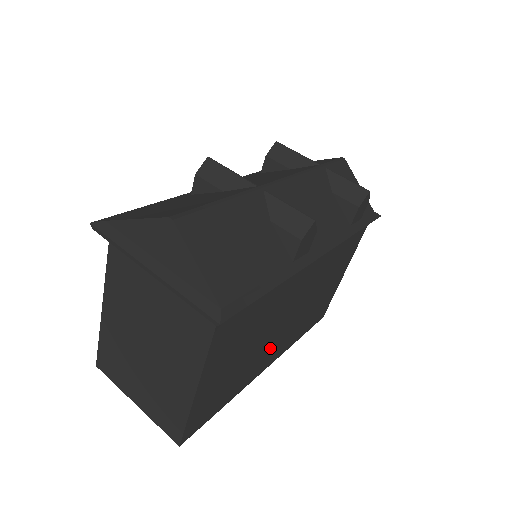
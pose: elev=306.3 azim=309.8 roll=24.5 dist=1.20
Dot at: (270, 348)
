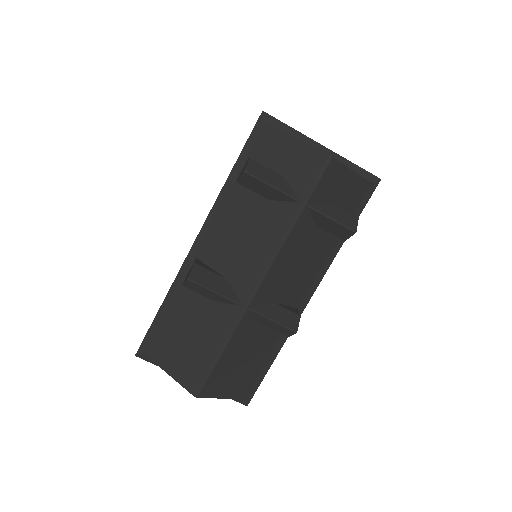
Dot at: occluded
